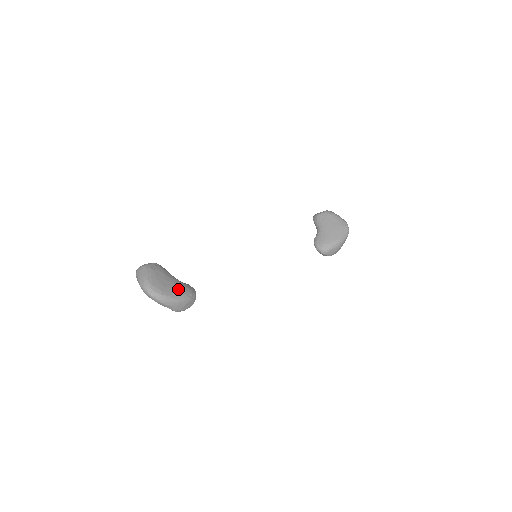
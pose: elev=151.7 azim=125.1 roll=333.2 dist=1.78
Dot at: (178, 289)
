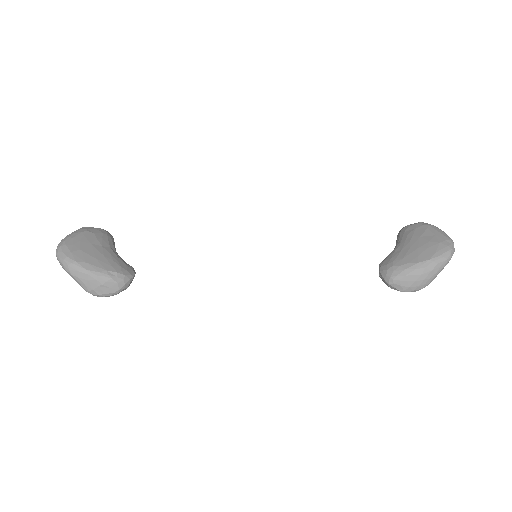
Dot at: (100, 260)
